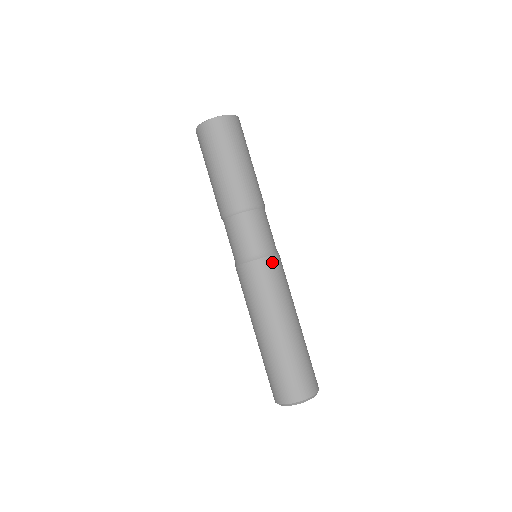
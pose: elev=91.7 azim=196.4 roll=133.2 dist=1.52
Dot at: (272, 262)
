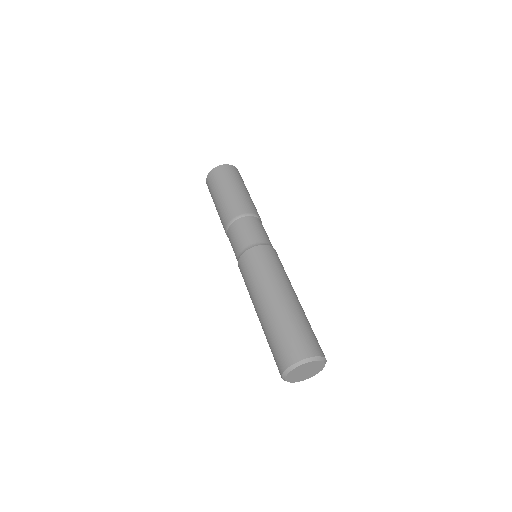
Dot at: occluded
